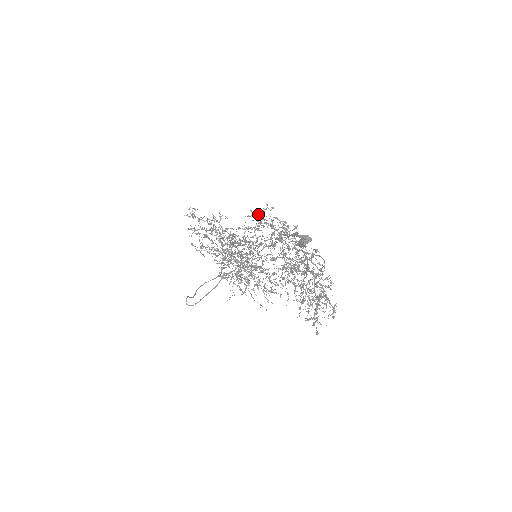
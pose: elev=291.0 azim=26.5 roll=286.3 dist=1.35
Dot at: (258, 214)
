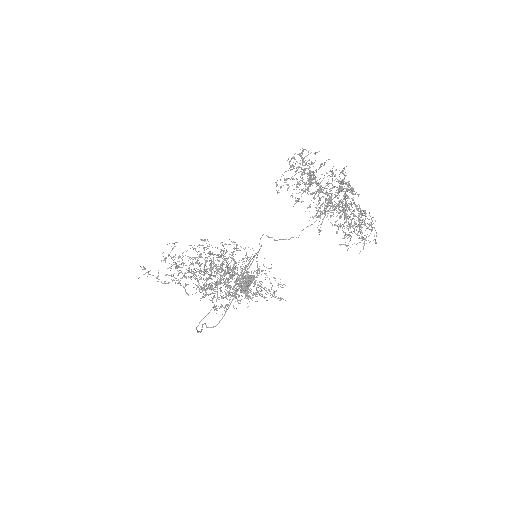
Dot at: (300, 154)
